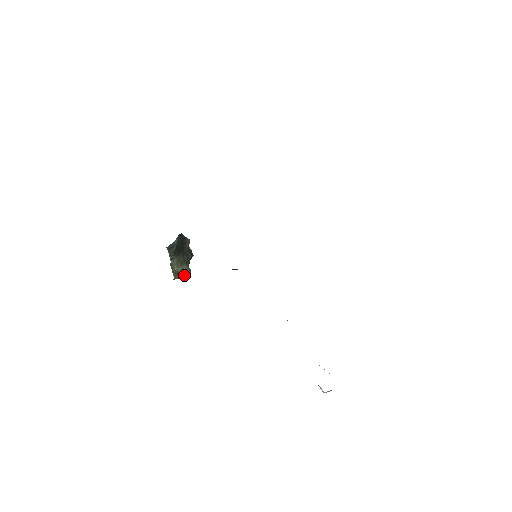
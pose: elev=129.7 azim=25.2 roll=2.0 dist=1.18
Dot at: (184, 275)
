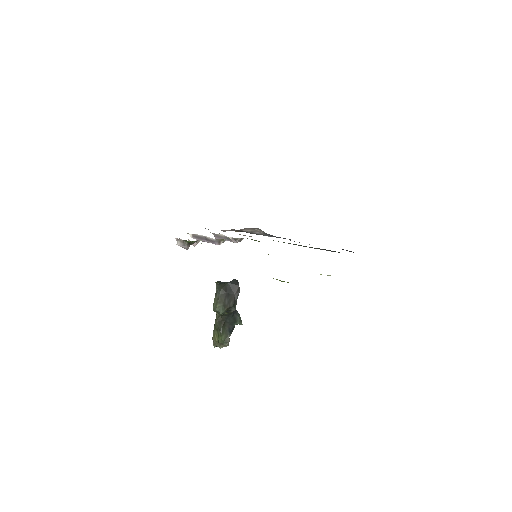
Dot at: (220, 333)
